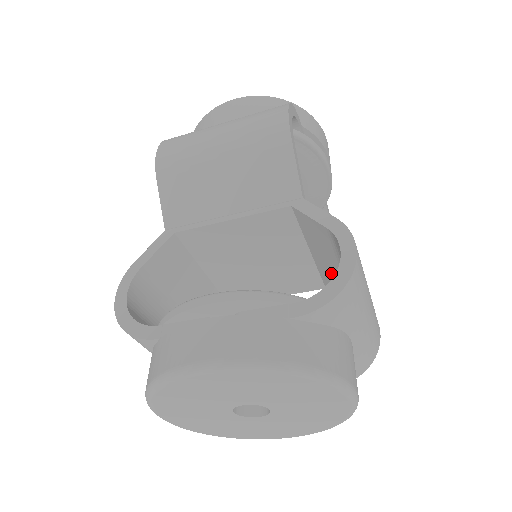
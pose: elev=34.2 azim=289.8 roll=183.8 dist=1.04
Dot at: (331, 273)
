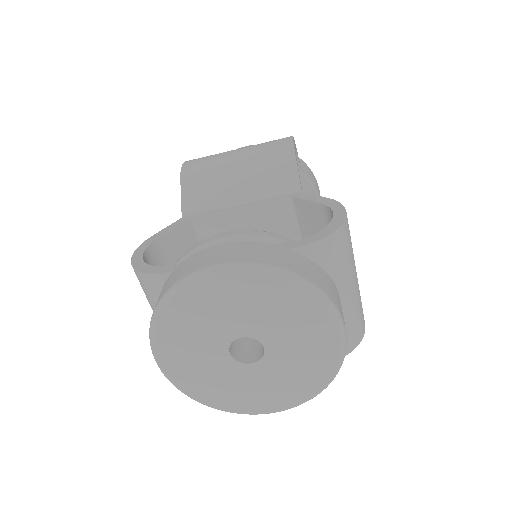
Dot at: occluded
